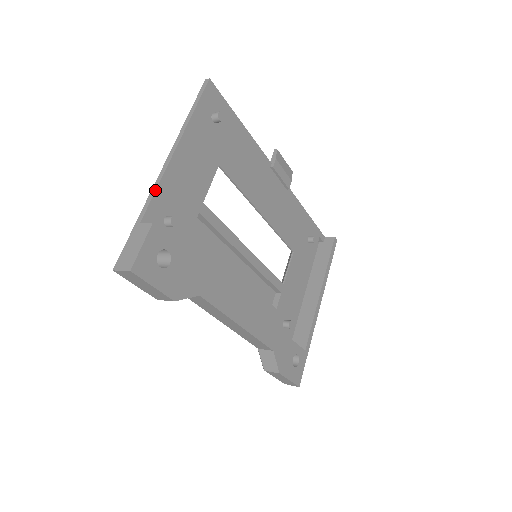
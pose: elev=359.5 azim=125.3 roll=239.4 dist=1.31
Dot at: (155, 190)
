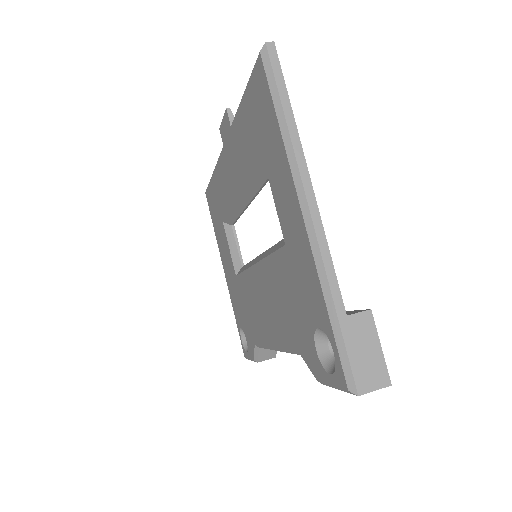
Dot at: (331, 258)
